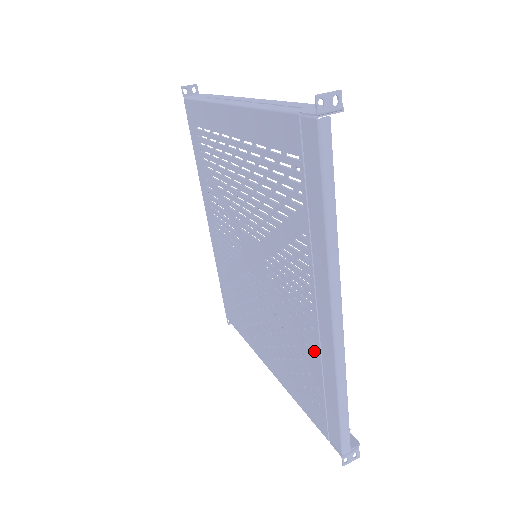
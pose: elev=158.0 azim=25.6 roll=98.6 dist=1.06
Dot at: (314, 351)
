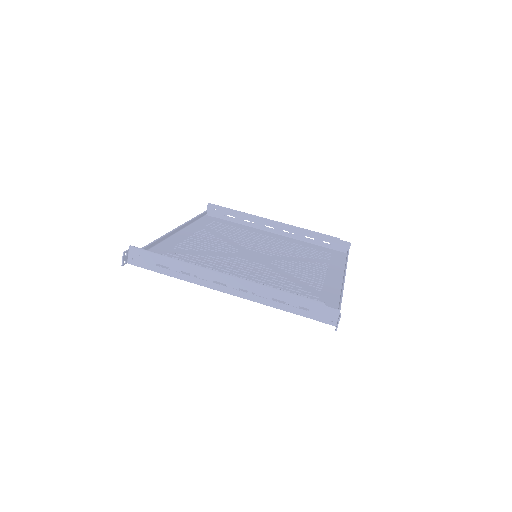
Dot at: (325, 265)
